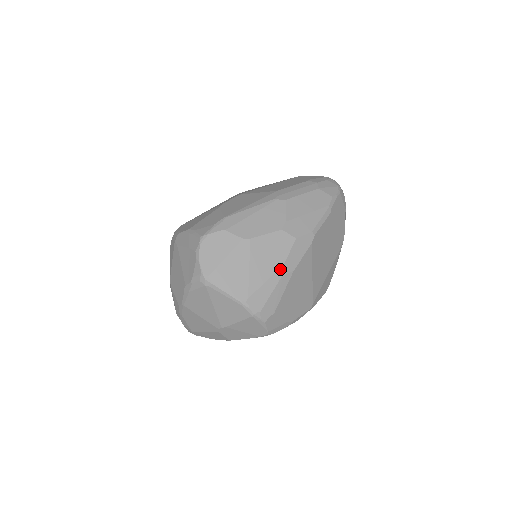
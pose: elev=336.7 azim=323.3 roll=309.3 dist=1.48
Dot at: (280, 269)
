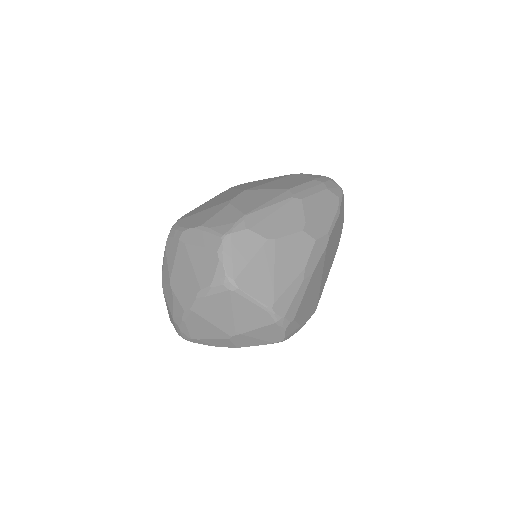
Dot at: (302, 272)
